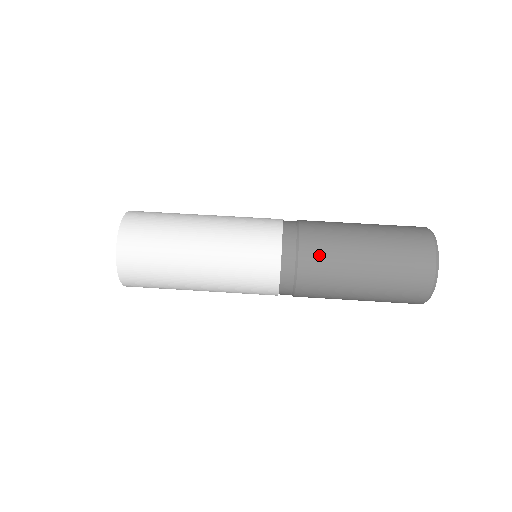
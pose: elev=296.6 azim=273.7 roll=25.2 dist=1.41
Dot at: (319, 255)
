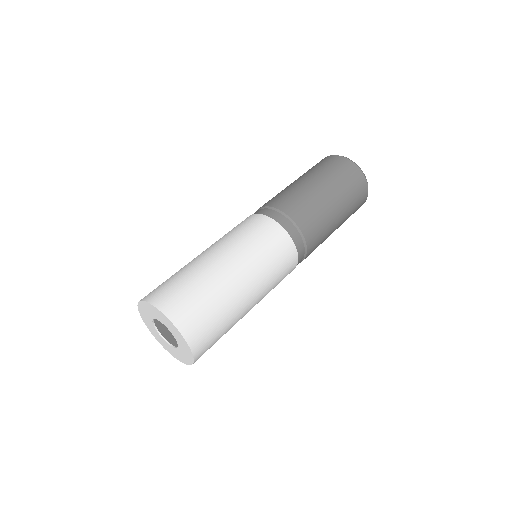
Dot at: (280, 198)
